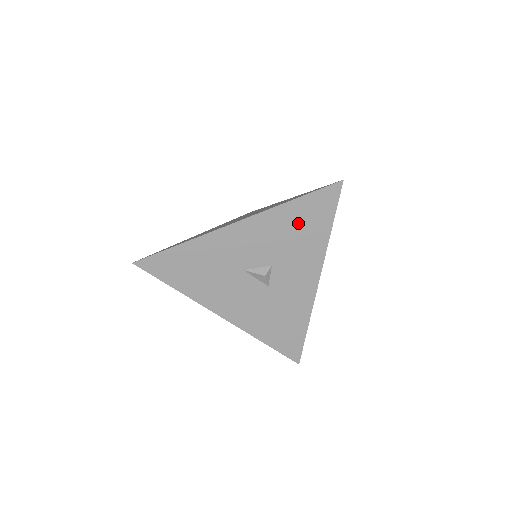
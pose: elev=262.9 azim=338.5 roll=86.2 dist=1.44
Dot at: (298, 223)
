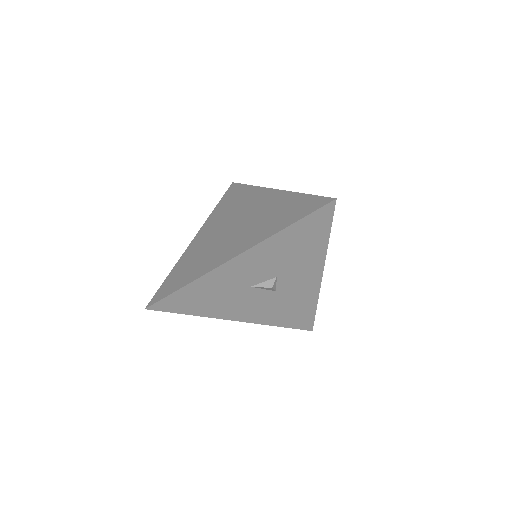
Dot at: (296, 242)
